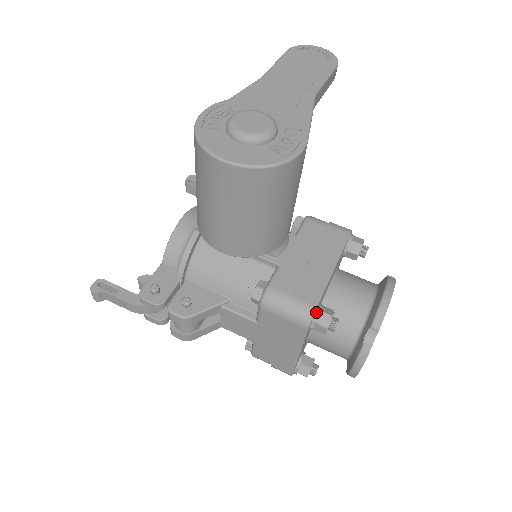
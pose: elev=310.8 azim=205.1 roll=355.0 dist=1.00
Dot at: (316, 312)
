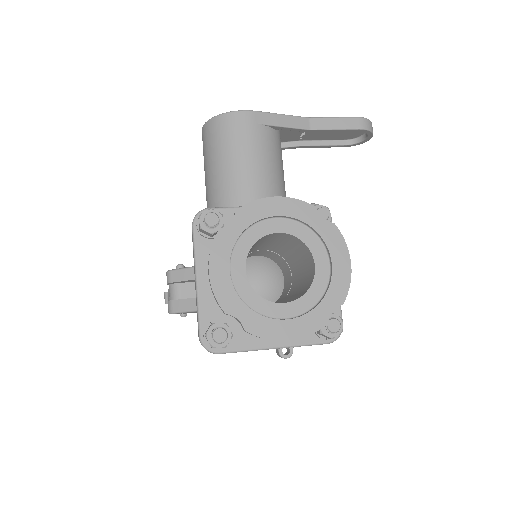
Dot at: occluded
